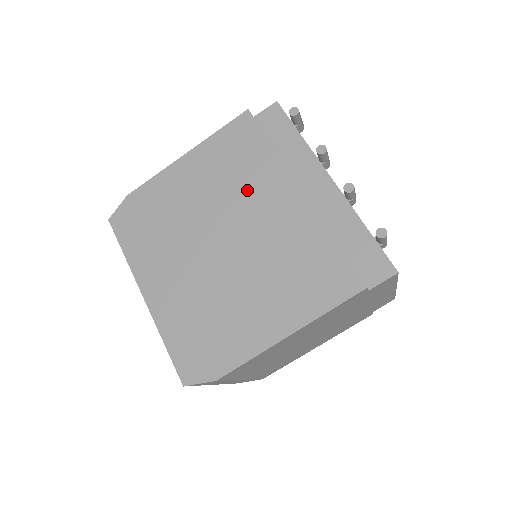
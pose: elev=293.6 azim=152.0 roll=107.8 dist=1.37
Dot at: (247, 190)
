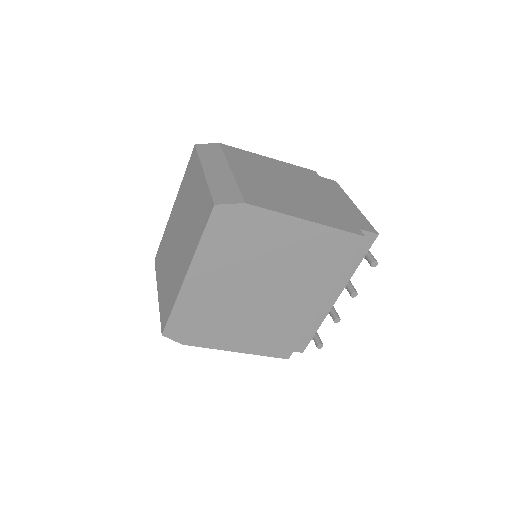
Dot at: (305, 278)
